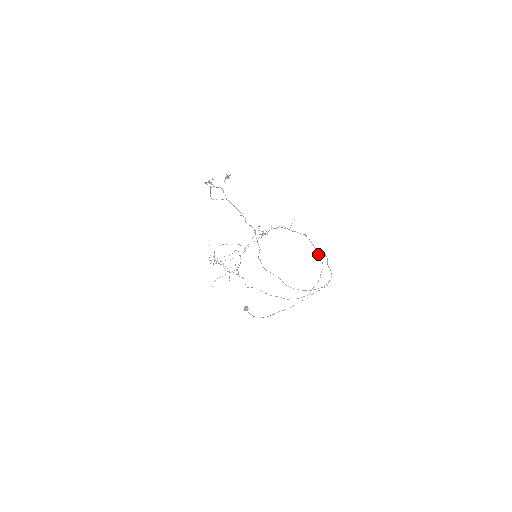
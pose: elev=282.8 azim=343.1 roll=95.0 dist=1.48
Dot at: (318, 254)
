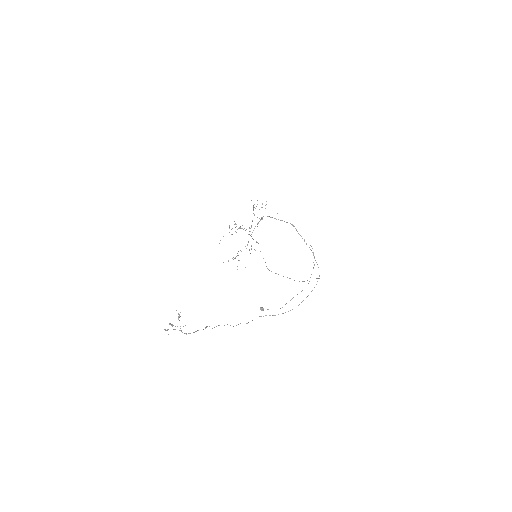
Dot at: occluded
